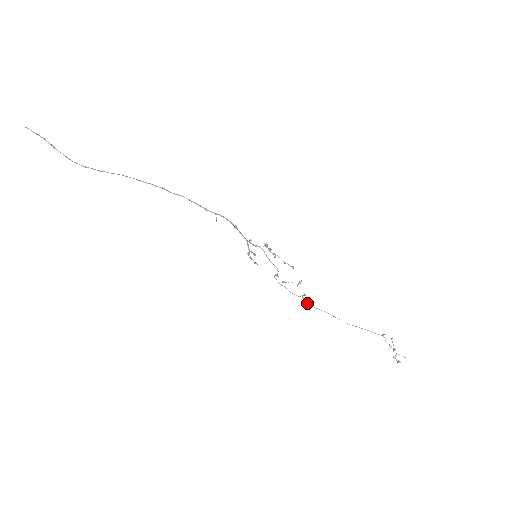
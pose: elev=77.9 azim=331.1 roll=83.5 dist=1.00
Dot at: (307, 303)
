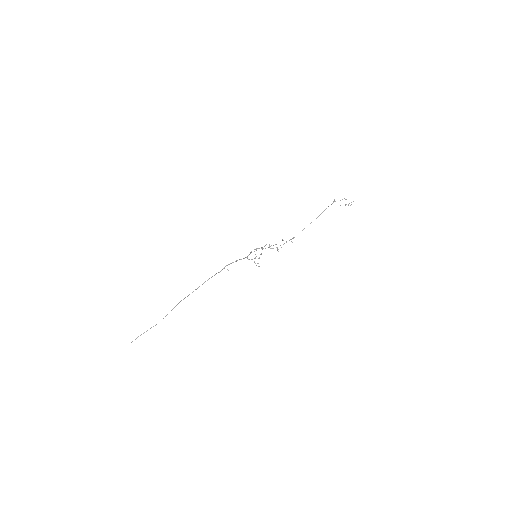
Dot at: (293, 238)
